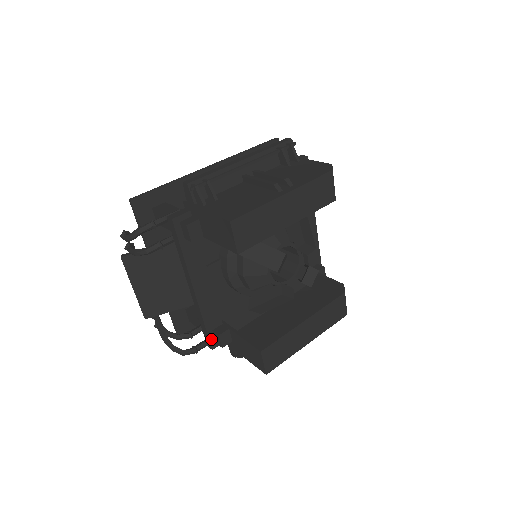
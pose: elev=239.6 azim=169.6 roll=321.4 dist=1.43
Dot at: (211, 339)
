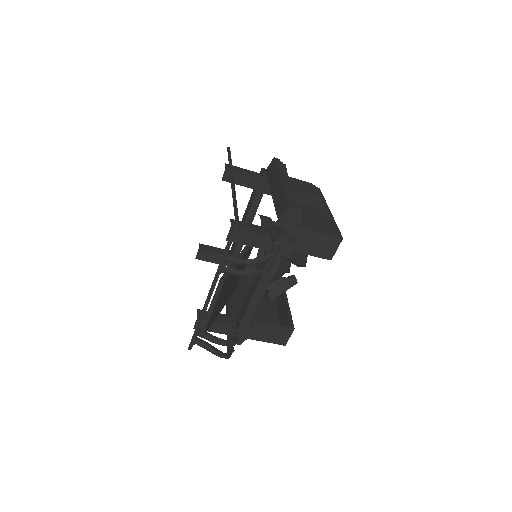
Dot at: (243, 335)
